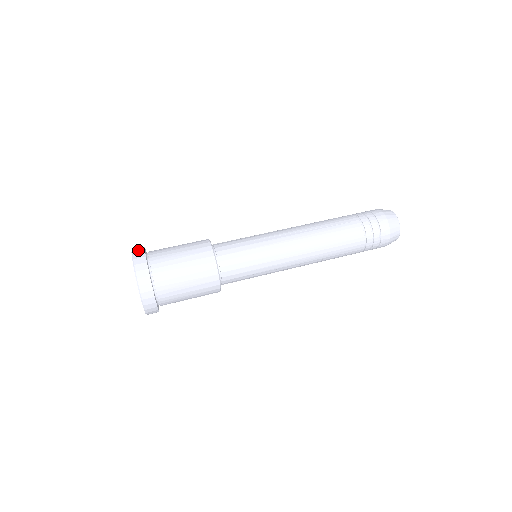
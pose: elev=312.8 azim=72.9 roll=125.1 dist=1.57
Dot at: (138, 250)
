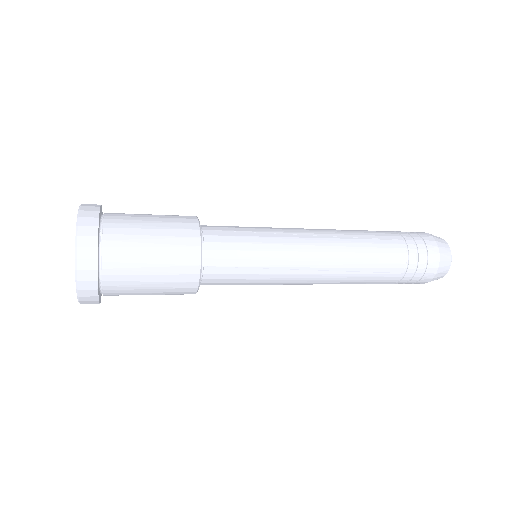
Dot at: occluded
